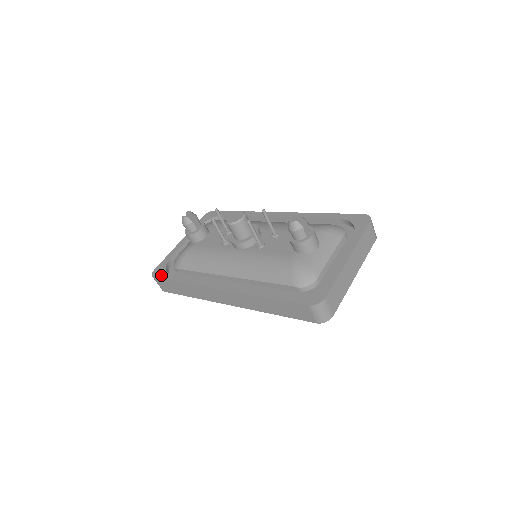
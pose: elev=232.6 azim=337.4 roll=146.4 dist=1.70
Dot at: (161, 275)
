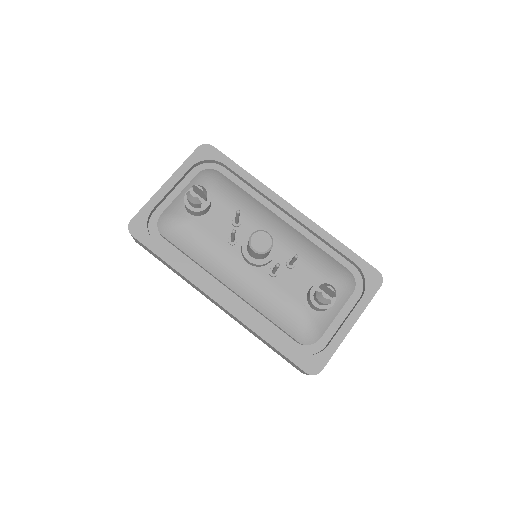
Dot at: (142, 237)
